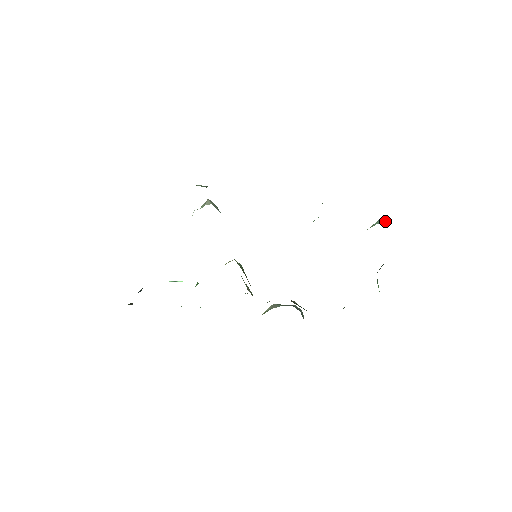
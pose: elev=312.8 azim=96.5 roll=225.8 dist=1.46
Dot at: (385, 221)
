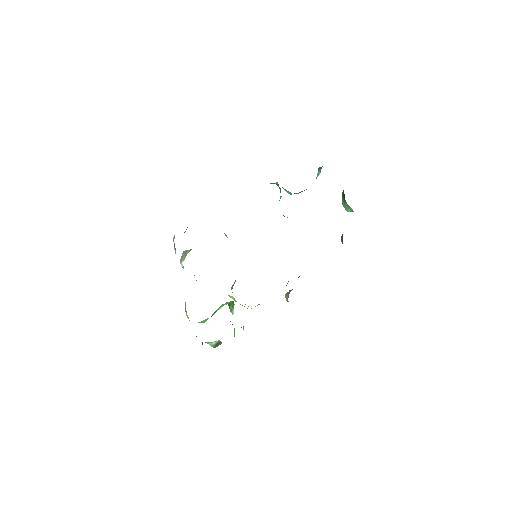
Dot at: (319, 173)
